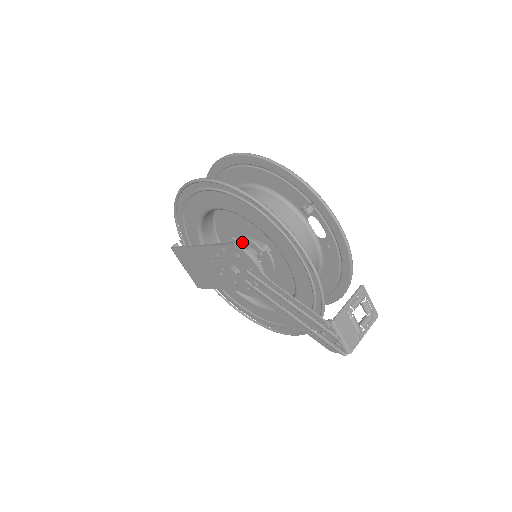
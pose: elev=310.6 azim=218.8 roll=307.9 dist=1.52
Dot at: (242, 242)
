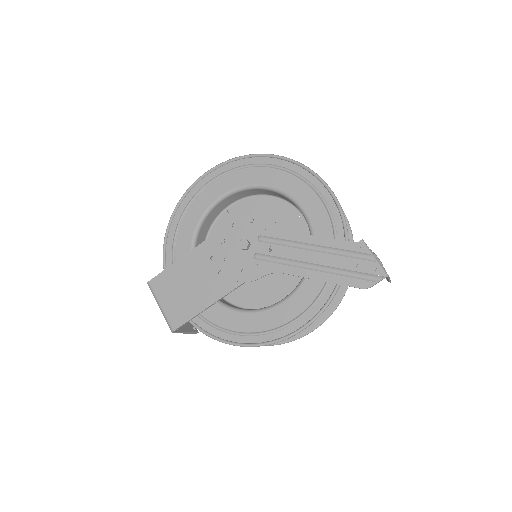
Dot at: occluded
